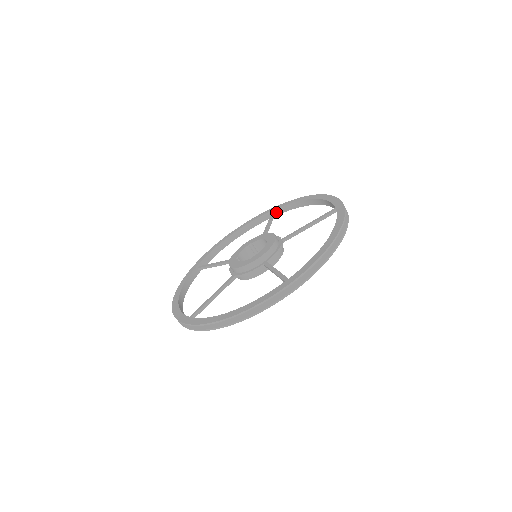
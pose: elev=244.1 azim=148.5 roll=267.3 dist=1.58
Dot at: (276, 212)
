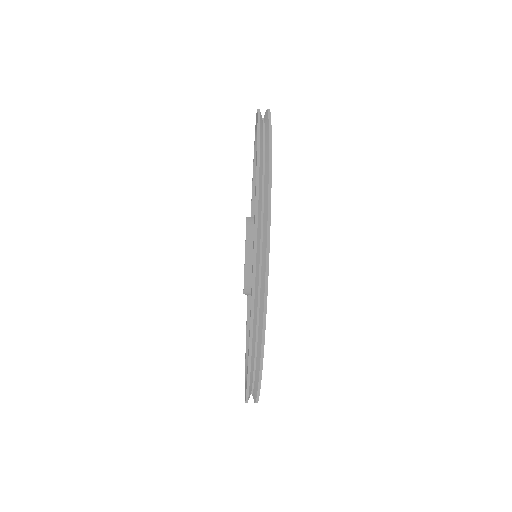
Dot at: occluded
